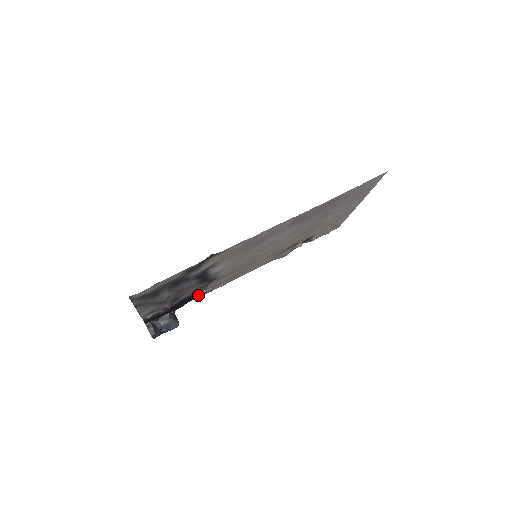
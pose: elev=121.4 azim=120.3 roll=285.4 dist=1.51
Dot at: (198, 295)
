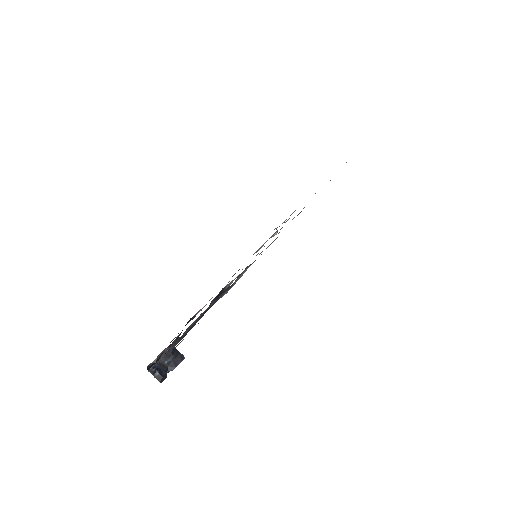
Dot at: (193, 318)
